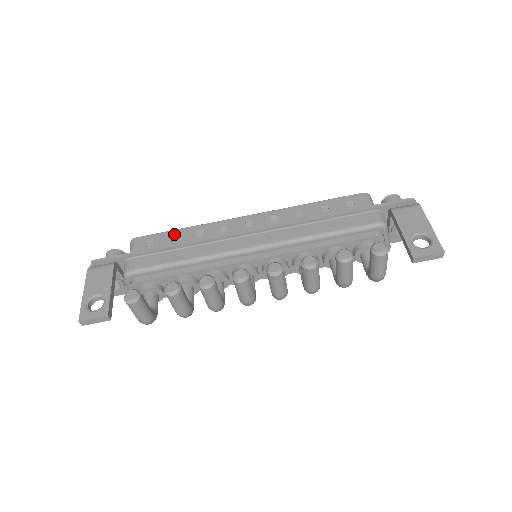
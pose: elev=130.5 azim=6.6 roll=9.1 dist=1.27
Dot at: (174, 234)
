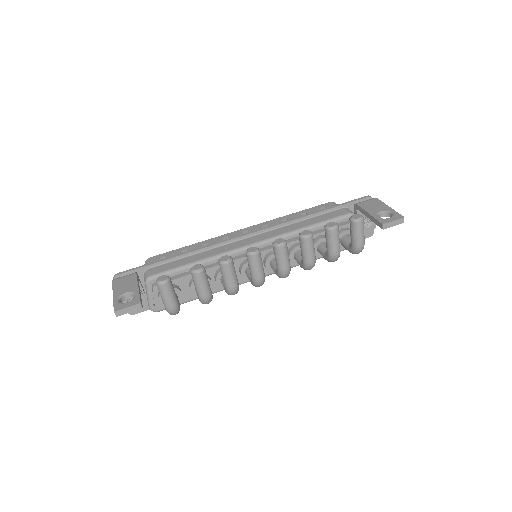
Dot at: (183, 249)
